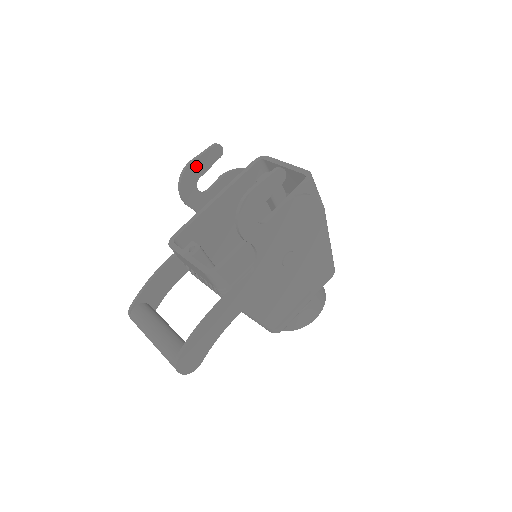
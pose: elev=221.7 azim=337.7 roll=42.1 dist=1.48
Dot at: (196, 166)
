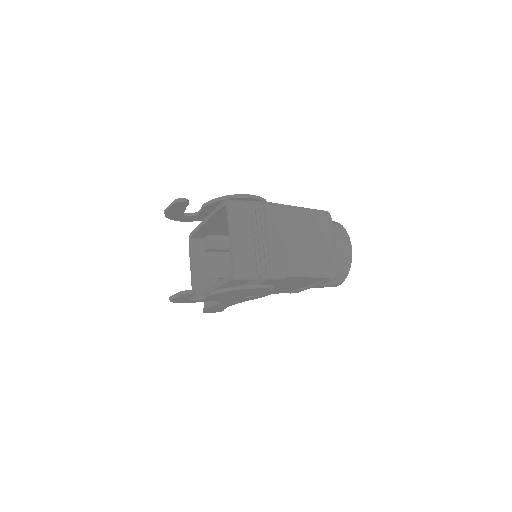
Dot at: (172, 212)
